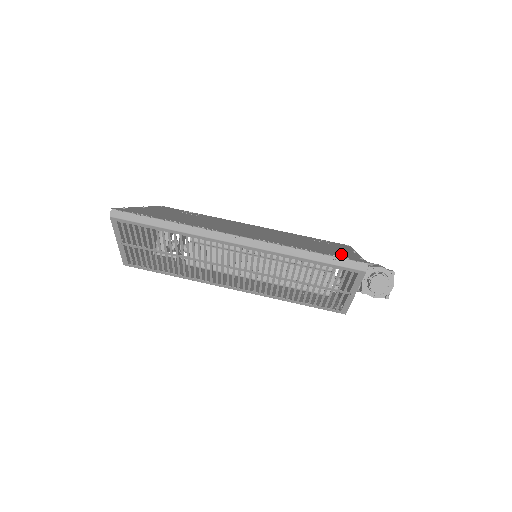
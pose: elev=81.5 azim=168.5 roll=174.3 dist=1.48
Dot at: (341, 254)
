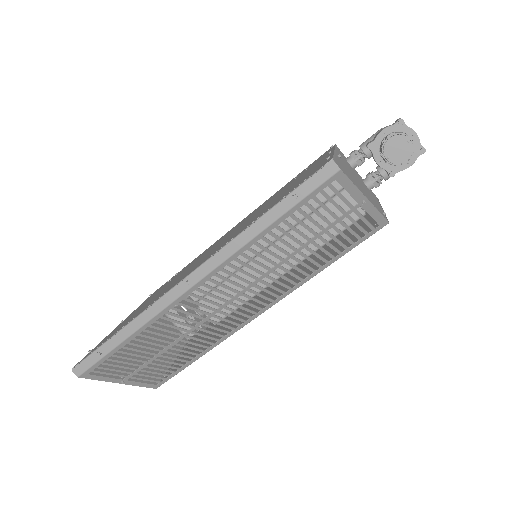
Dot at: (305, 177)
